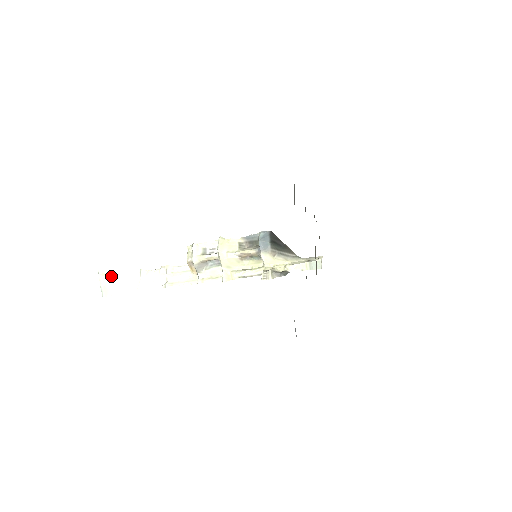
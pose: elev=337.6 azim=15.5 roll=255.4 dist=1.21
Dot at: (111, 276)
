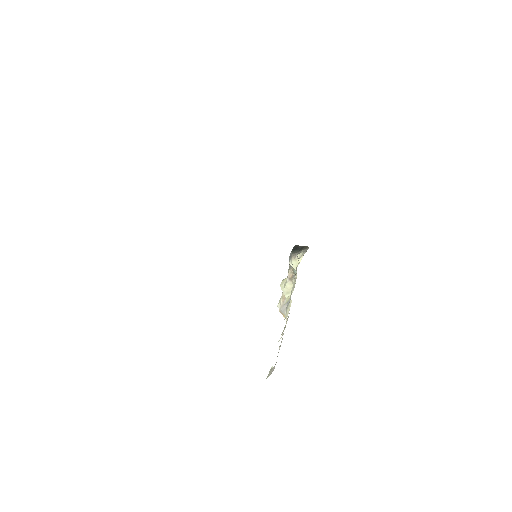
Dot at: occluded
